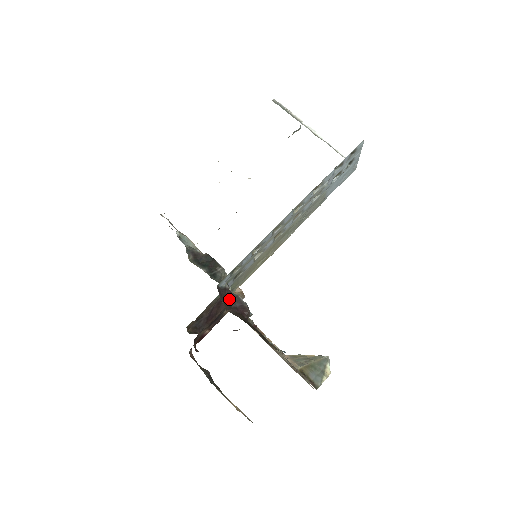
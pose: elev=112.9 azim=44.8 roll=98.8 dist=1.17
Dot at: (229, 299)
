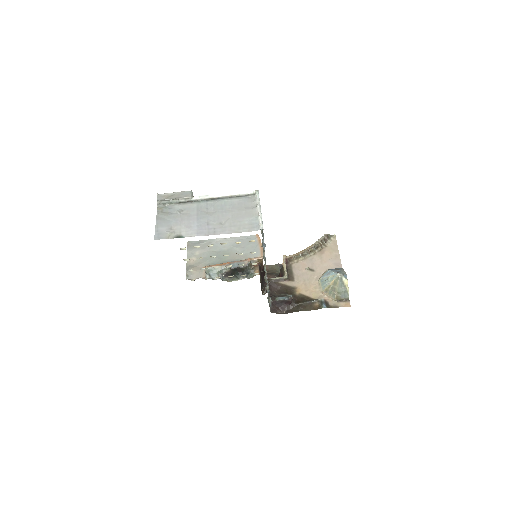
Dot at: (278, 305)
